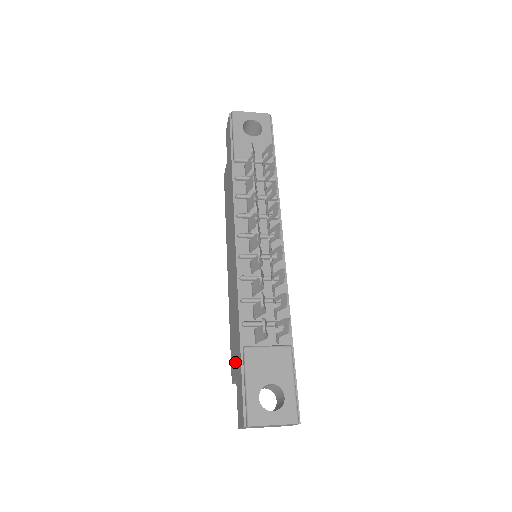
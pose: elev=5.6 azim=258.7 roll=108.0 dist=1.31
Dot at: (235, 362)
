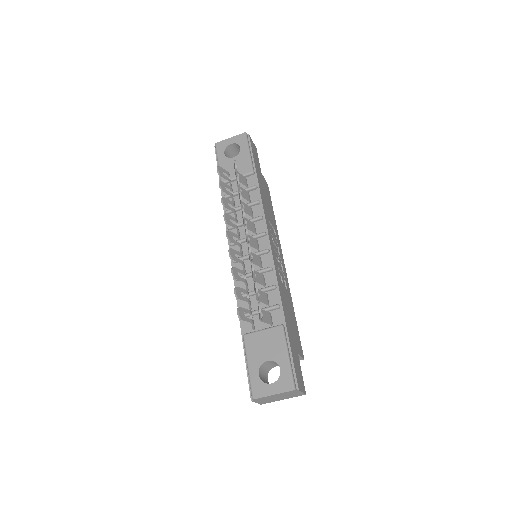
Dot at: occluded
